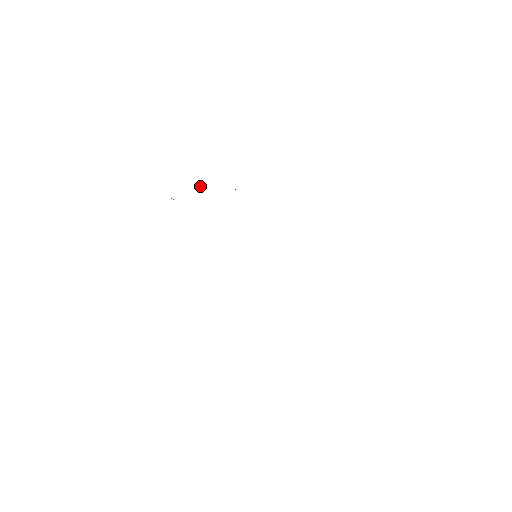
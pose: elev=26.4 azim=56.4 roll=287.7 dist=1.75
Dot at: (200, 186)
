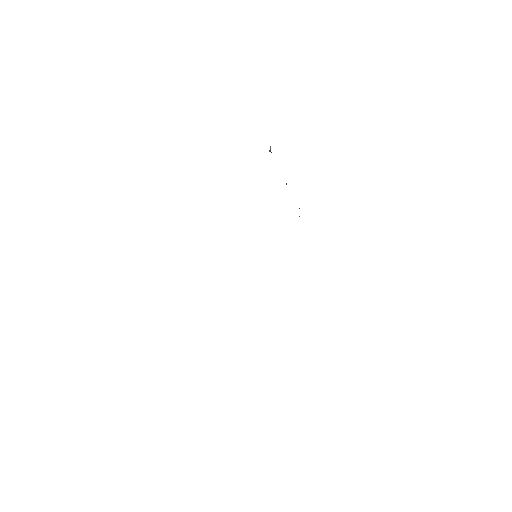
Dot at: occluded
